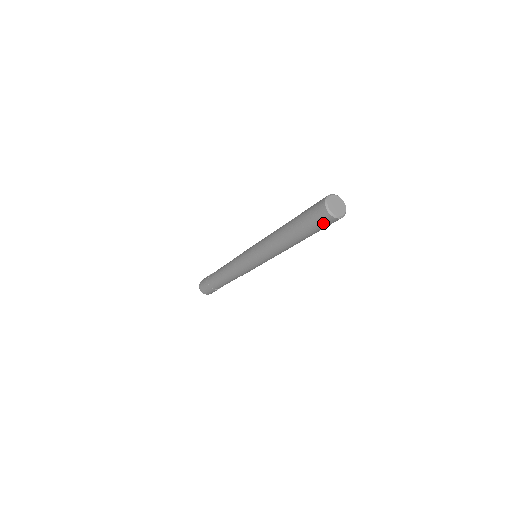
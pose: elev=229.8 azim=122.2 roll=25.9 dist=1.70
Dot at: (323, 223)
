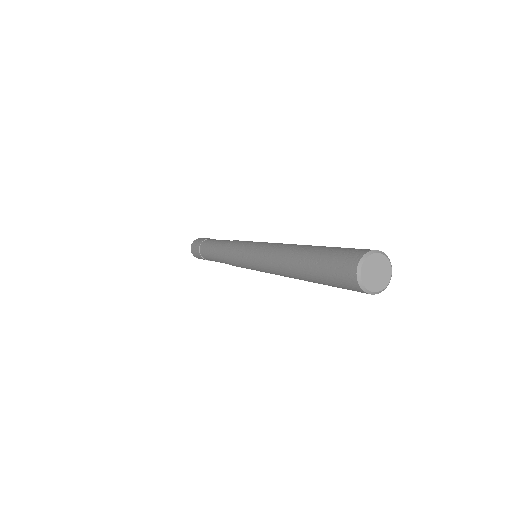
Dot at: (344, 285)
